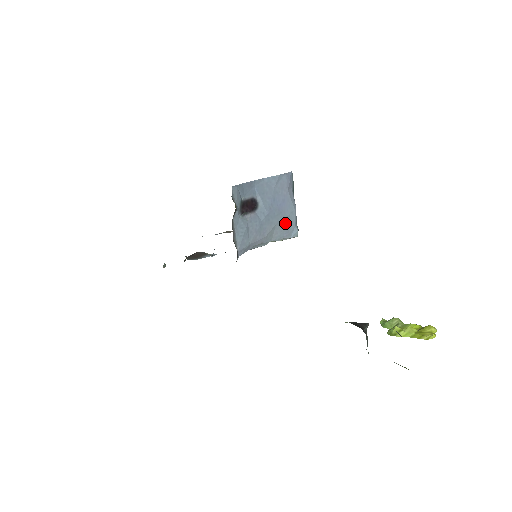
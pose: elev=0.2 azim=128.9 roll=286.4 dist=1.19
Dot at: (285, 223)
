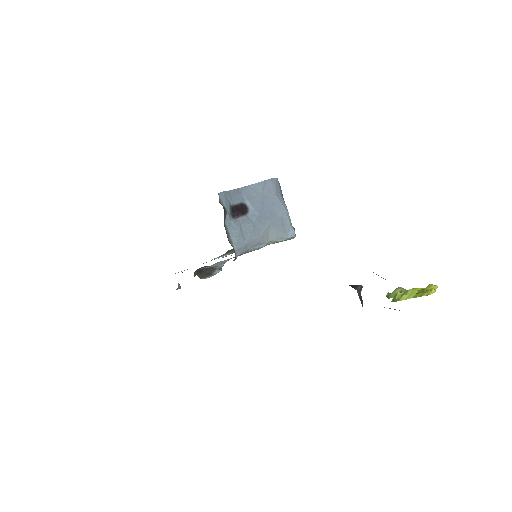
Dot at: (279, 224)
